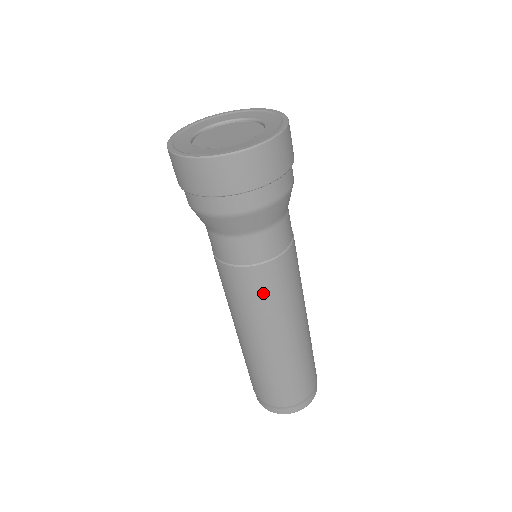
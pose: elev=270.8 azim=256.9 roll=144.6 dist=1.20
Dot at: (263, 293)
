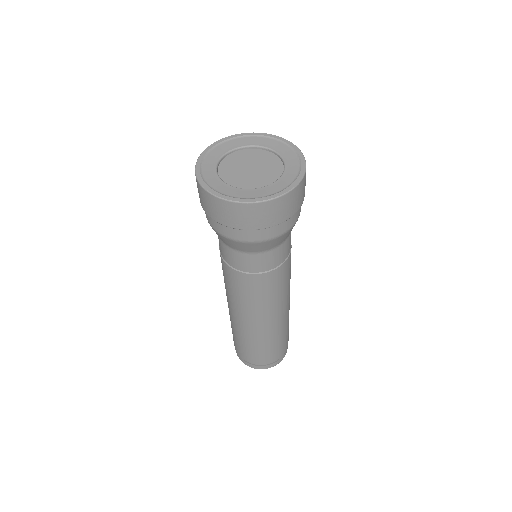
Dot at: (270, 290)
